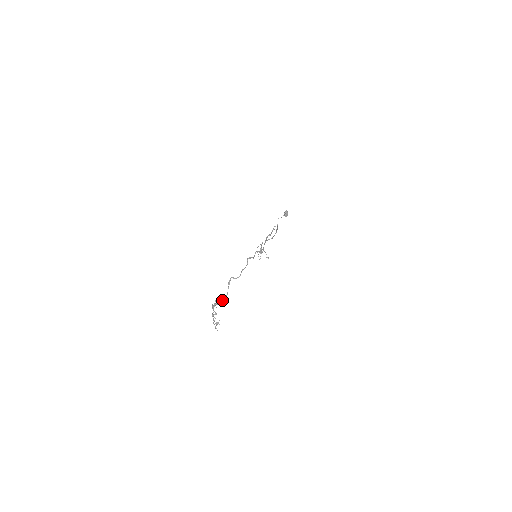
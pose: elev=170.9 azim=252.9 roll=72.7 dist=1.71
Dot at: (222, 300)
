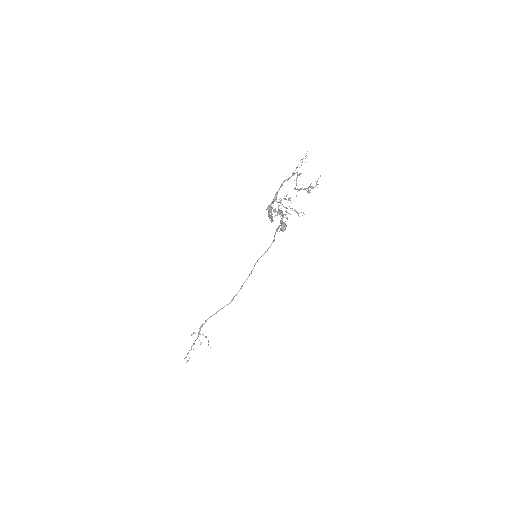
Dot at: (271, 217)
